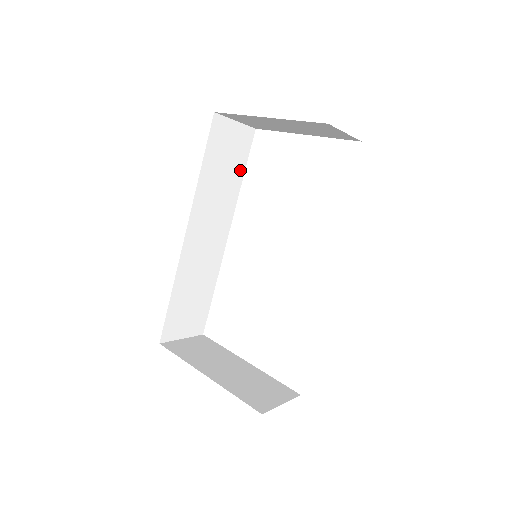
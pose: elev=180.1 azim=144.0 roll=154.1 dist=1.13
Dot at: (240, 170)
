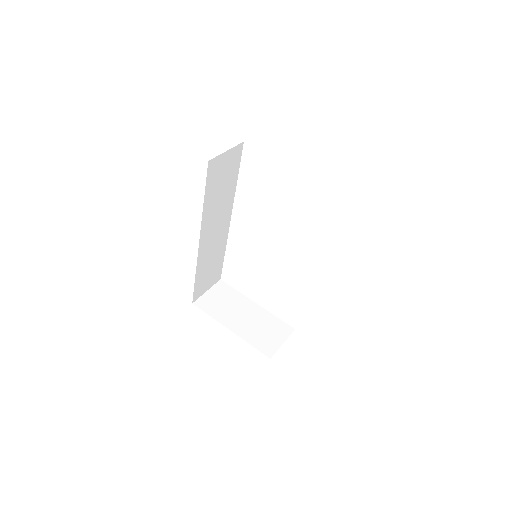
Dot at: (234, 176)
